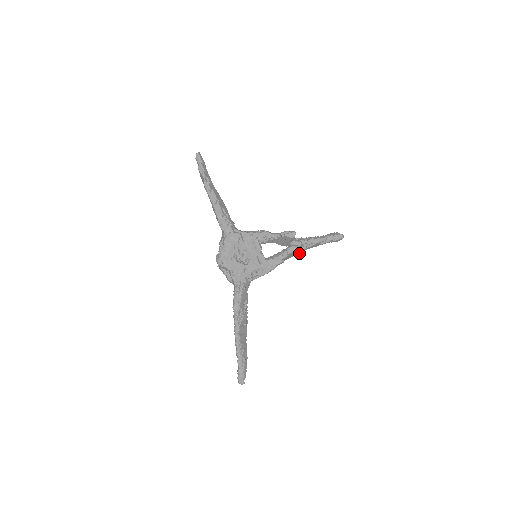
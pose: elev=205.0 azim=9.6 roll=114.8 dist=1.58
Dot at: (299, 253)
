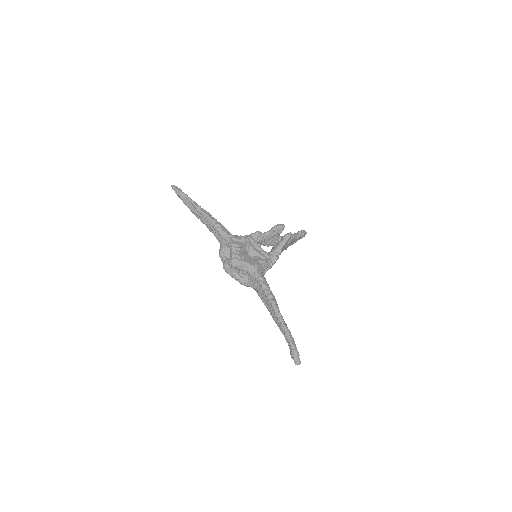
Dot at: occluded
